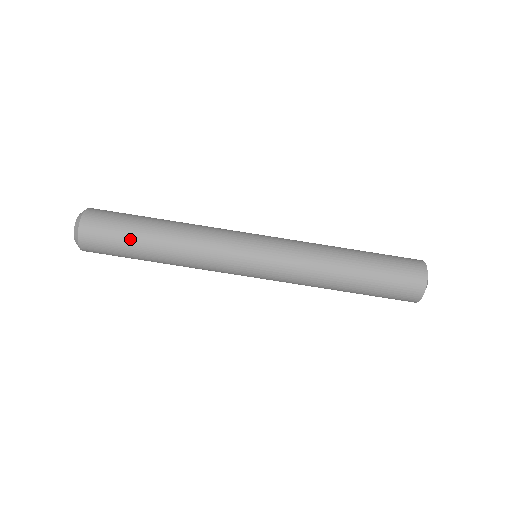
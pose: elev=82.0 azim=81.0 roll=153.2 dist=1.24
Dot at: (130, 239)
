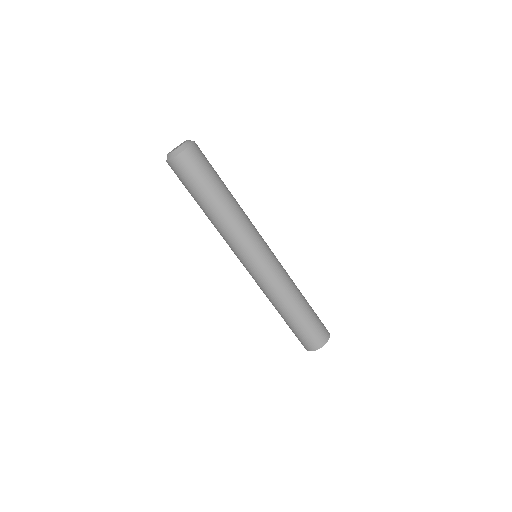
Dot at: (198, 191)
